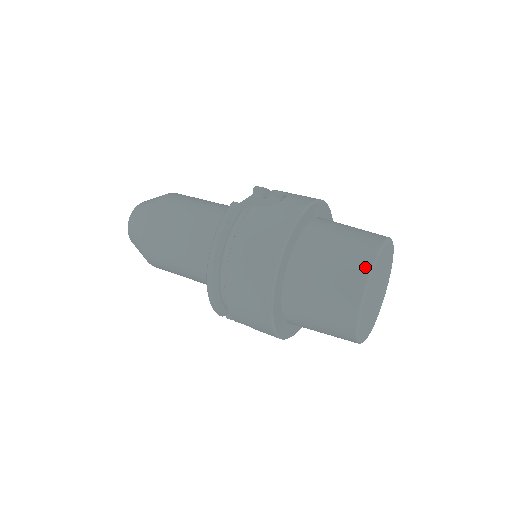
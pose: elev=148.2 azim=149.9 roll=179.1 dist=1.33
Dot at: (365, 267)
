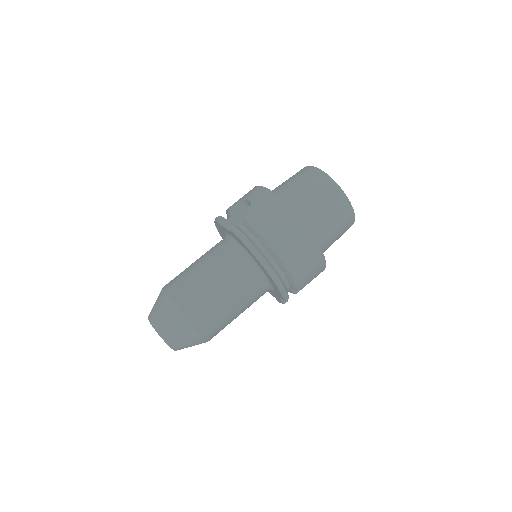
Dot at: (326, 179)
